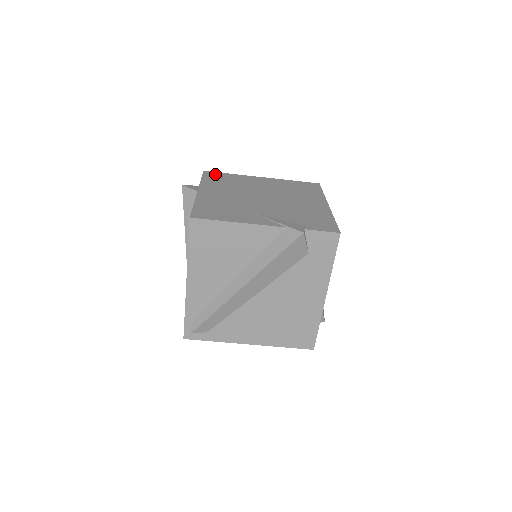
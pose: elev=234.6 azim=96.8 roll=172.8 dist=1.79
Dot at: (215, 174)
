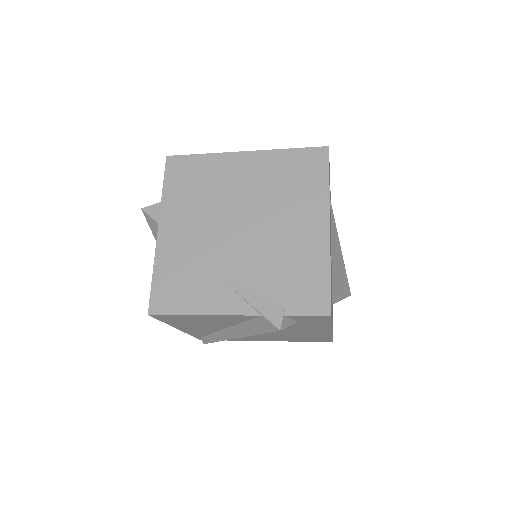
Dot at: (181, 164)
